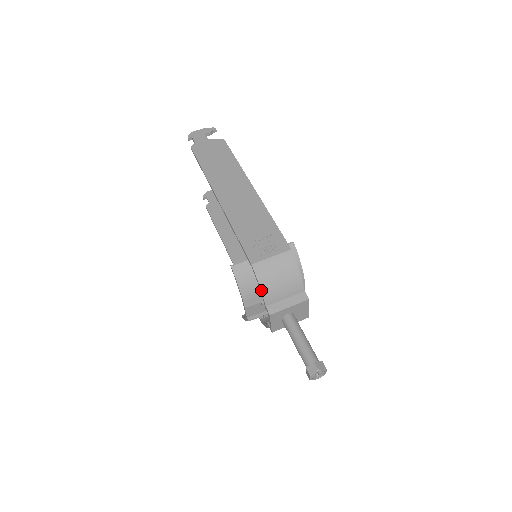
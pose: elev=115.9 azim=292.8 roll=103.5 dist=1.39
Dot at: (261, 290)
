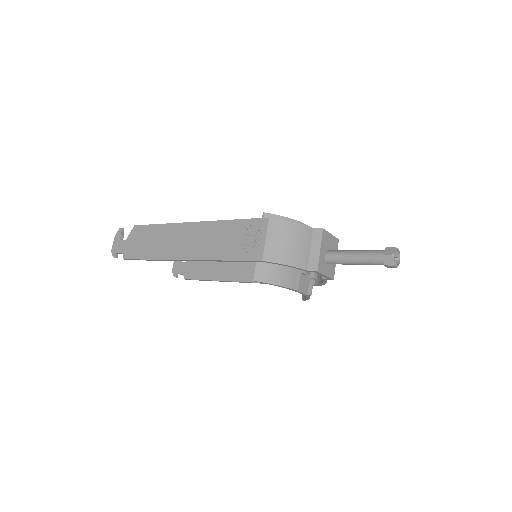
Dot at: (290, 266)
